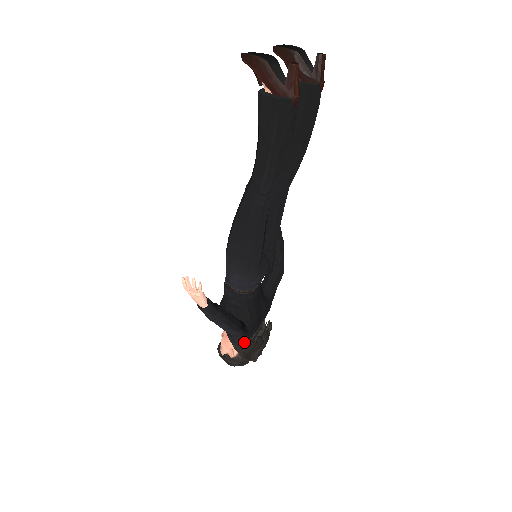
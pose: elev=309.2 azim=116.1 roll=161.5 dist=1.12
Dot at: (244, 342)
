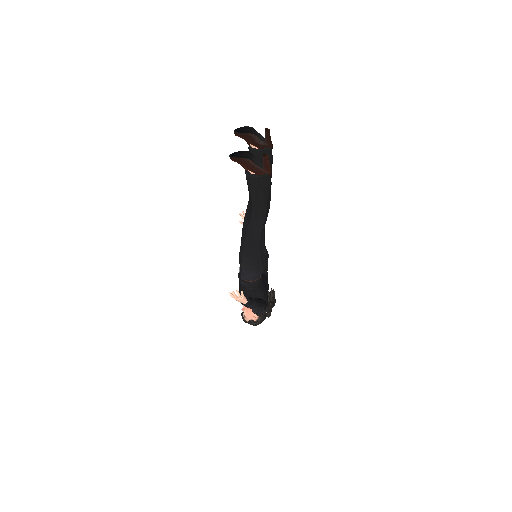
Dot at: (265, 310)
